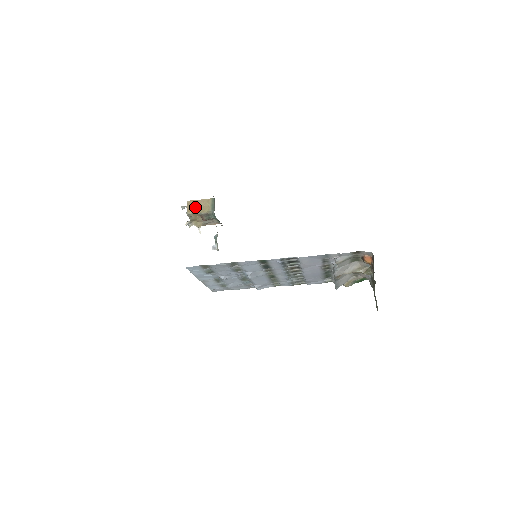
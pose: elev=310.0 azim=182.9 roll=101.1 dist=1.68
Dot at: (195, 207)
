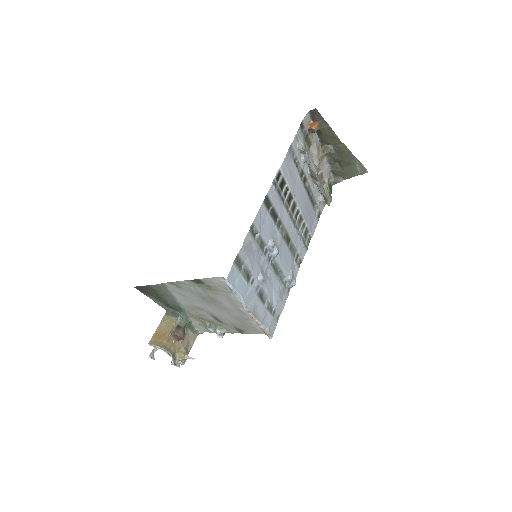
Dot at: (161, 336)
